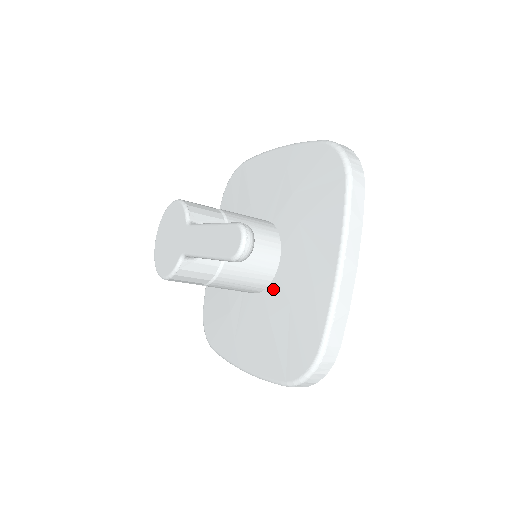
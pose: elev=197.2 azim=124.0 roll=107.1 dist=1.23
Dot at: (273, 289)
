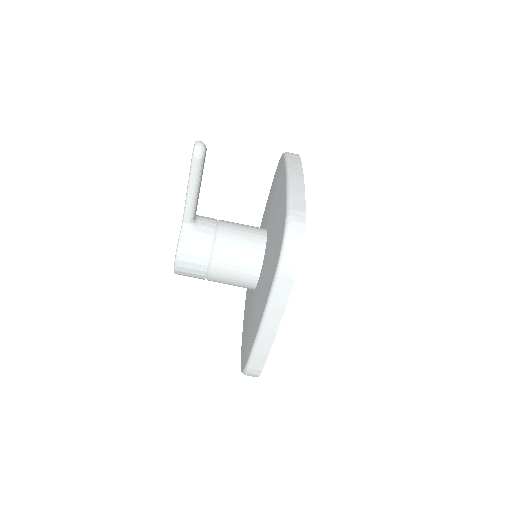
Dot at: (266, 251)
